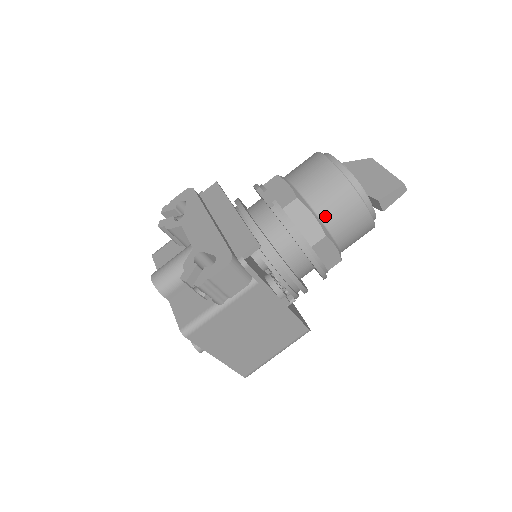
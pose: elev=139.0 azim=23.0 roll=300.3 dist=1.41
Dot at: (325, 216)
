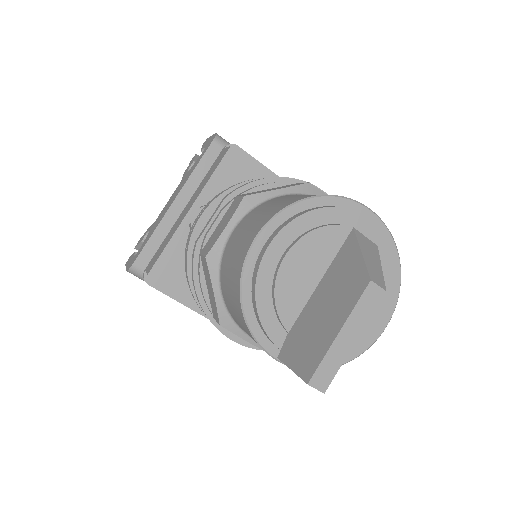
Dot at: (227, 304)
